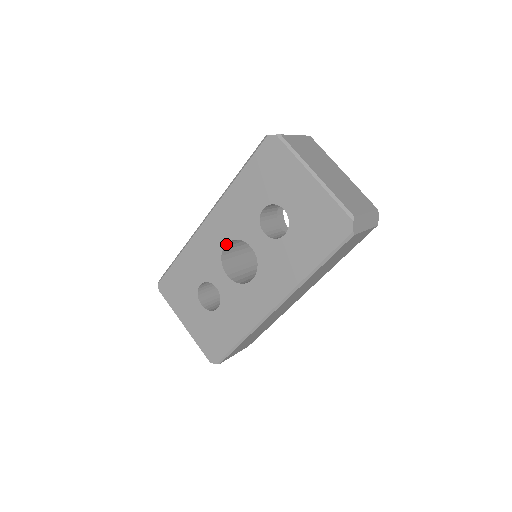
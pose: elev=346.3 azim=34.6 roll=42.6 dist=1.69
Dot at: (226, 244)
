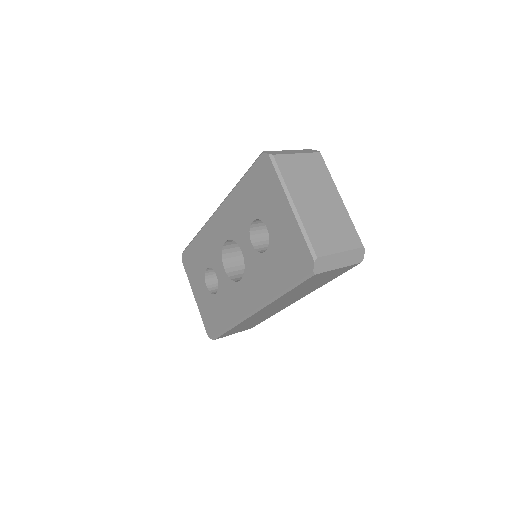
Dot at: (226, 241)
